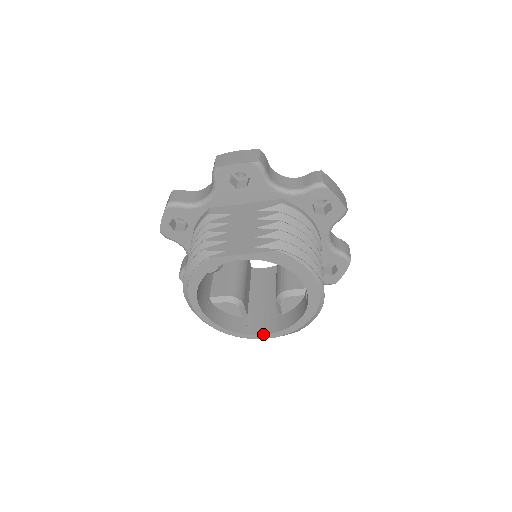
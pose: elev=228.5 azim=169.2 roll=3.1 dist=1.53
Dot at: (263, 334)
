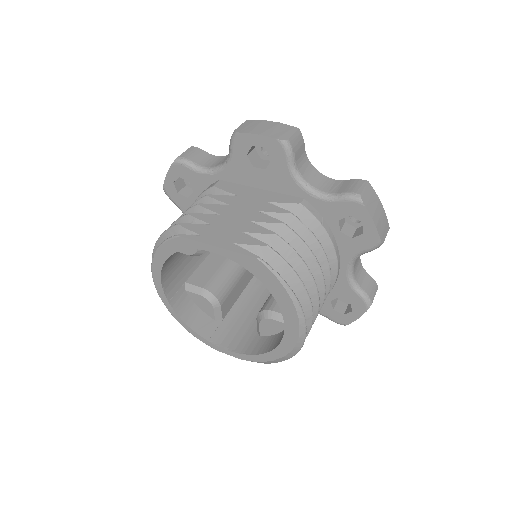
Dot at: (227, 349)
